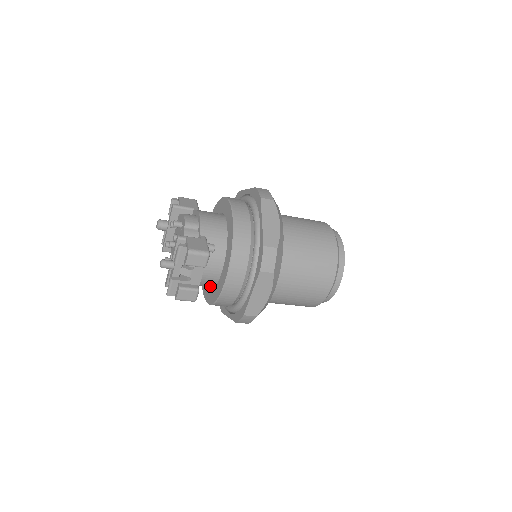
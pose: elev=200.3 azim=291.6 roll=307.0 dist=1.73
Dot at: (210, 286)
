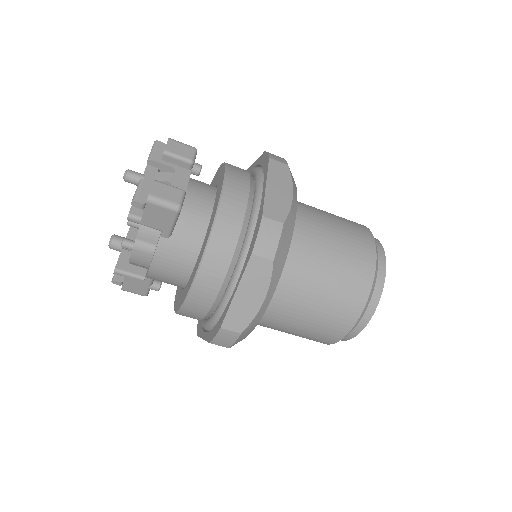
Dot at: (197, 244)
